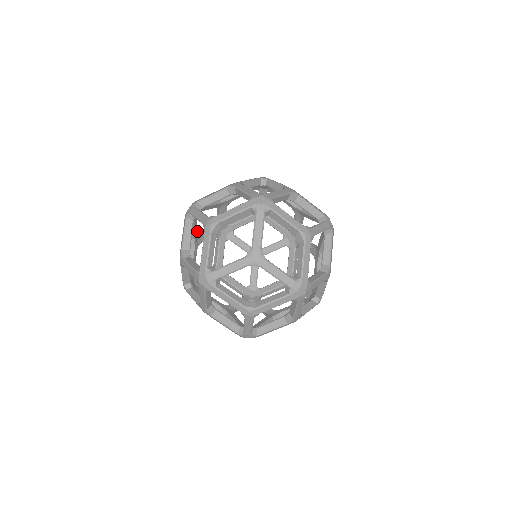
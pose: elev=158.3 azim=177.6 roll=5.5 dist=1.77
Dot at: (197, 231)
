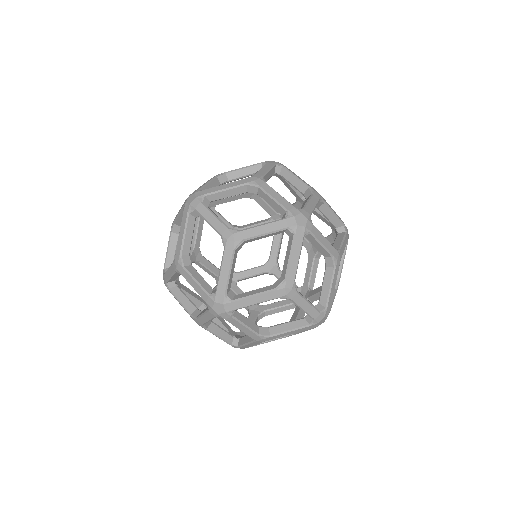
Dot at: occluded
